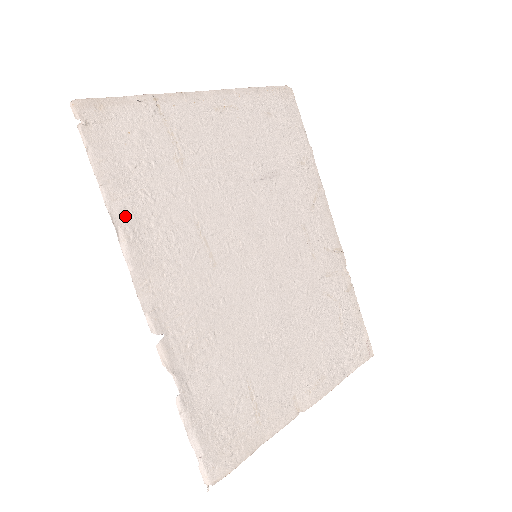
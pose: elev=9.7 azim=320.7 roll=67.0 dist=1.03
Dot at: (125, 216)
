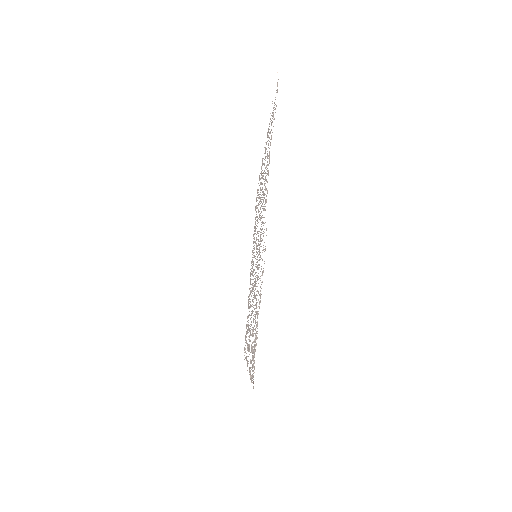
Dot at: occluded
